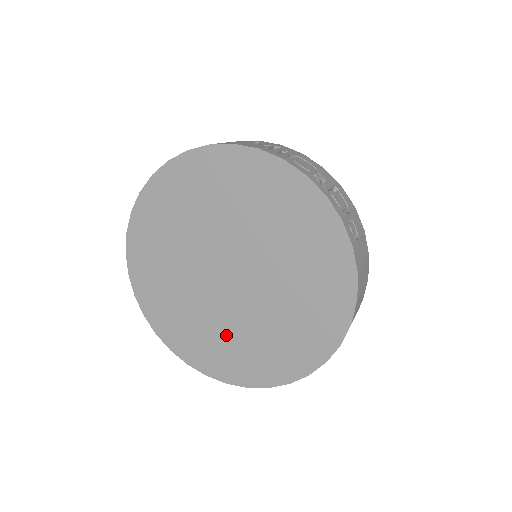
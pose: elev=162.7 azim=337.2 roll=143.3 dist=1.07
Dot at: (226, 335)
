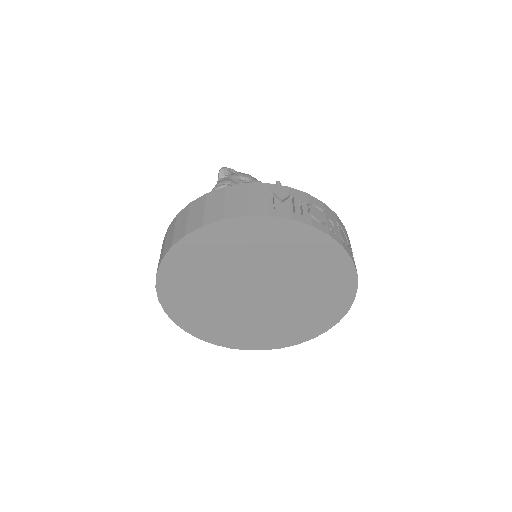
Dot at: (250, 326)
